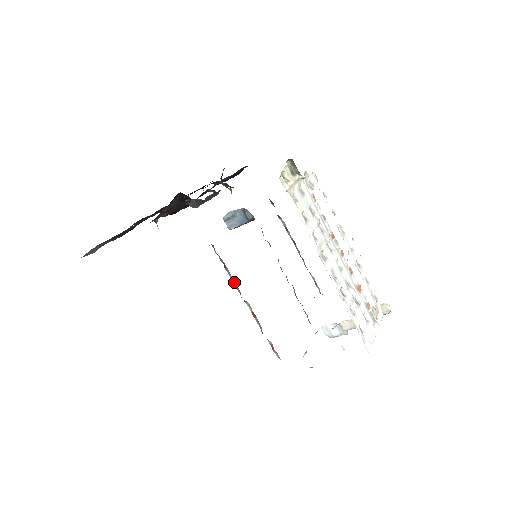
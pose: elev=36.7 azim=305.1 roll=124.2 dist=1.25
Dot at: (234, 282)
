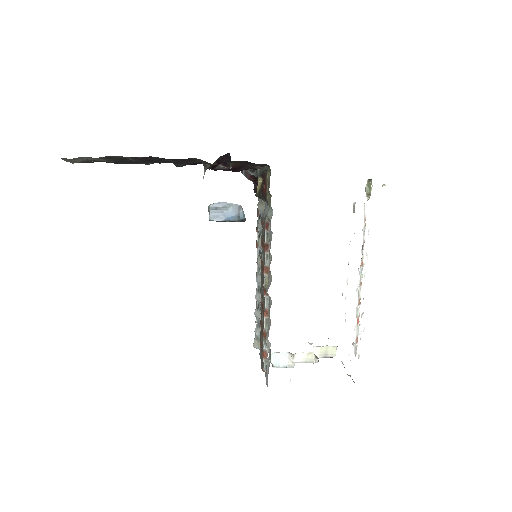
Dot at: (266, 269)
